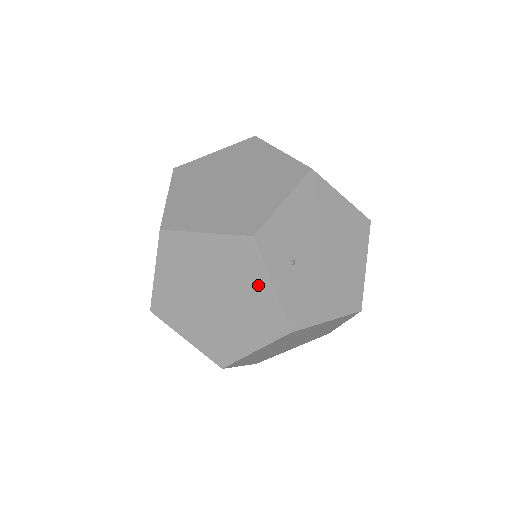
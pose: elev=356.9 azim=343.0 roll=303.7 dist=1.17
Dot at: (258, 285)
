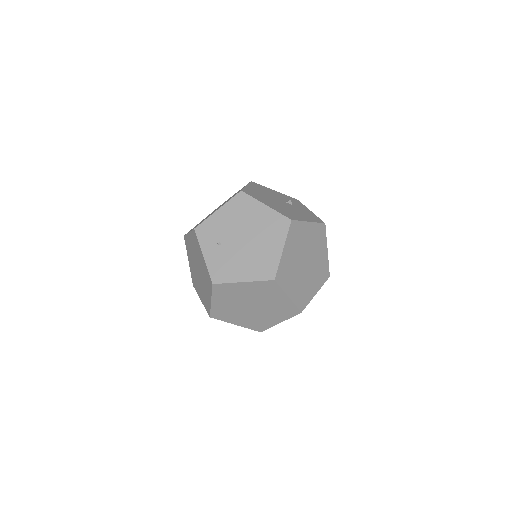
Dot at: (201, 257)
